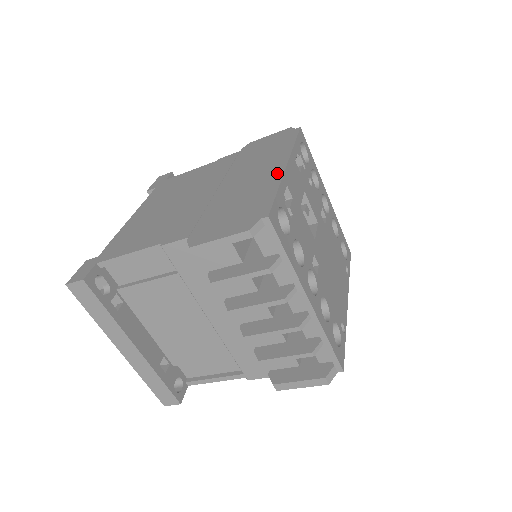
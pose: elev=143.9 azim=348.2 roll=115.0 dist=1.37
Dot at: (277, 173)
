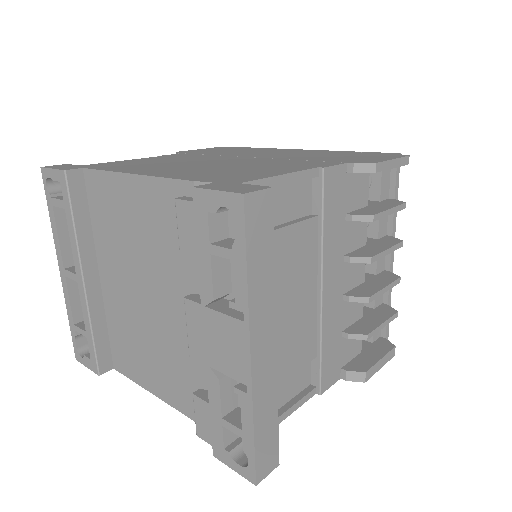
Dot at: (314, 150)
